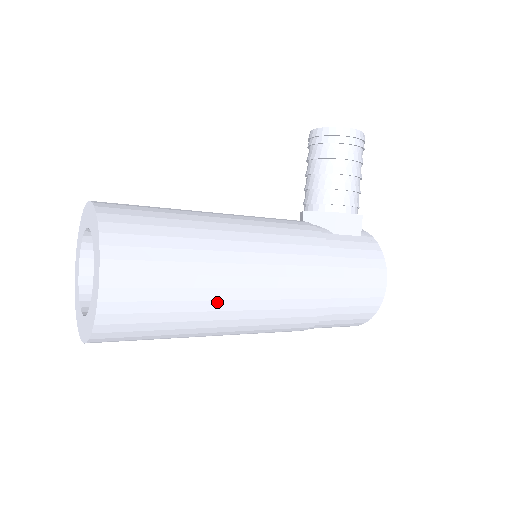
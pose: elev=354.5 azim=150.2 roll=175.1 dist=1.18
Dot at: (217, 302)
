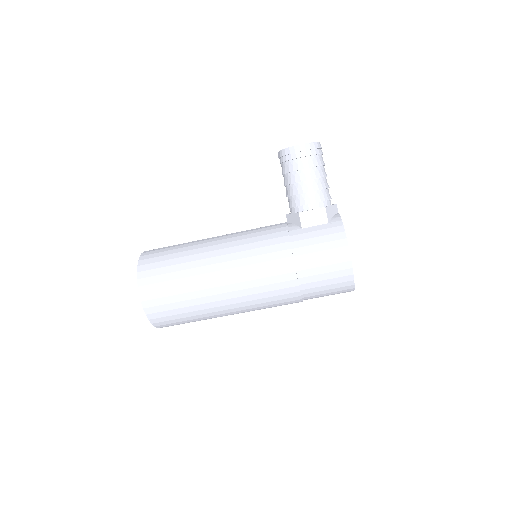
Dot at: (210, 297)
